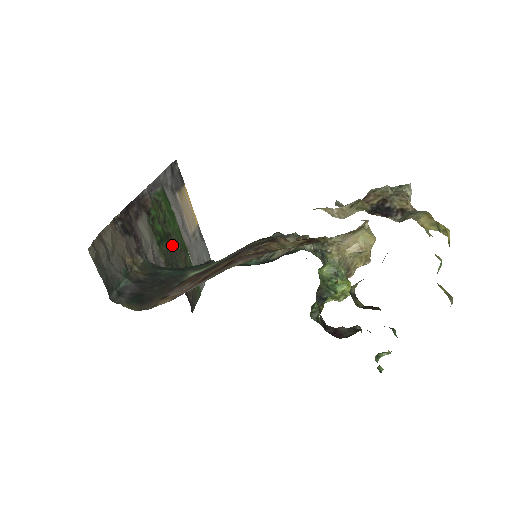
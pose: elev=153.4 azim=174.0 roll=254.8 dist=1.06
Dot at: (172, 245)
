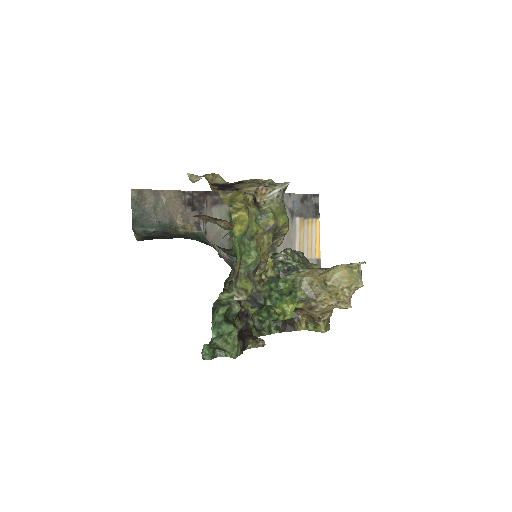
Dot at: occluded
